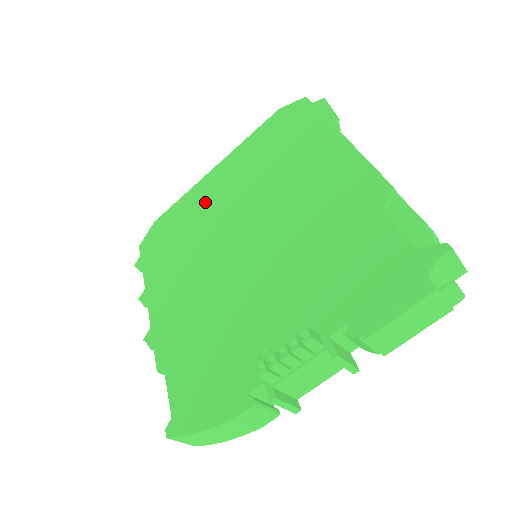
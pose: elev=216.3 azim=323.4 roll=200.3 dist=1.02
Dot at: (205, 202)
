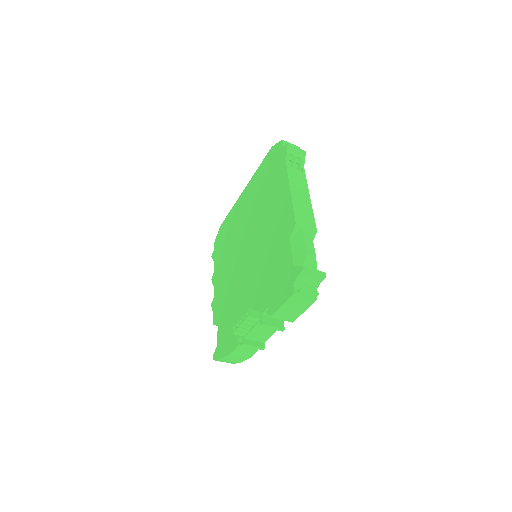
Dot at: (238, 216)
